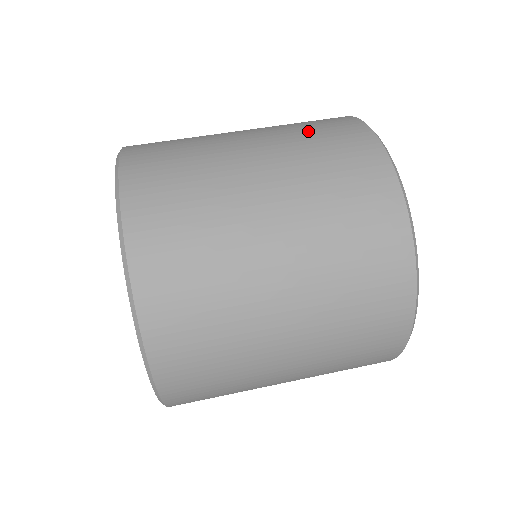
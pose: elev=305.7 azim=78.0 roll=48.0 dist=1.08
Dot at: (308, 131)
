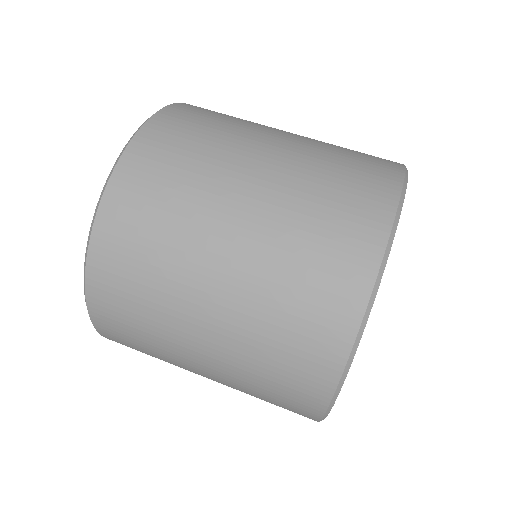
Dot at: occluded
